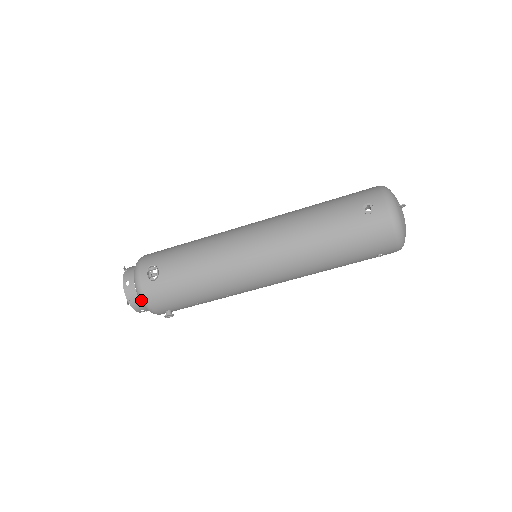
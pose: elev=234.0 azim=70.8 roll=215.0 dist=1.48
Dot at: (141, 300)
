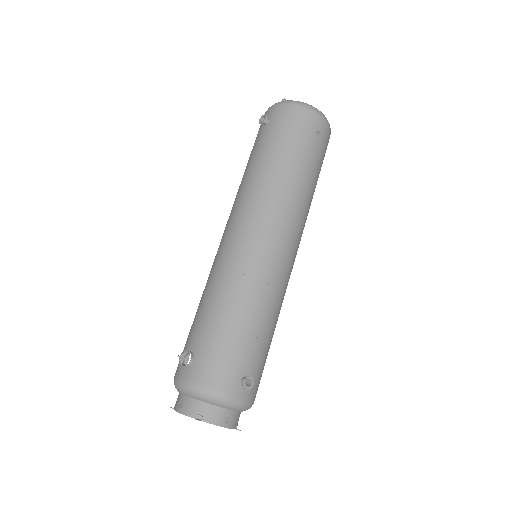
Dot at: (203, 396)
